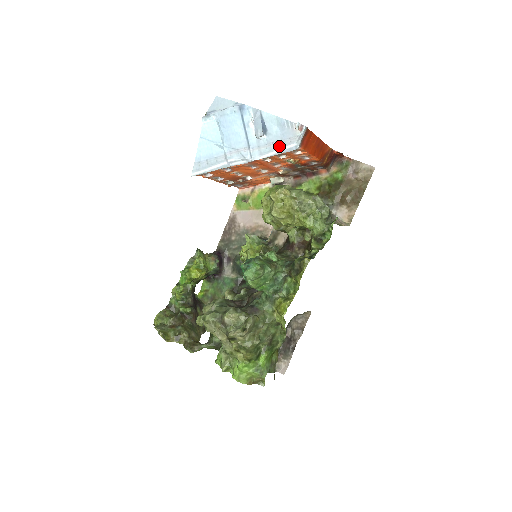
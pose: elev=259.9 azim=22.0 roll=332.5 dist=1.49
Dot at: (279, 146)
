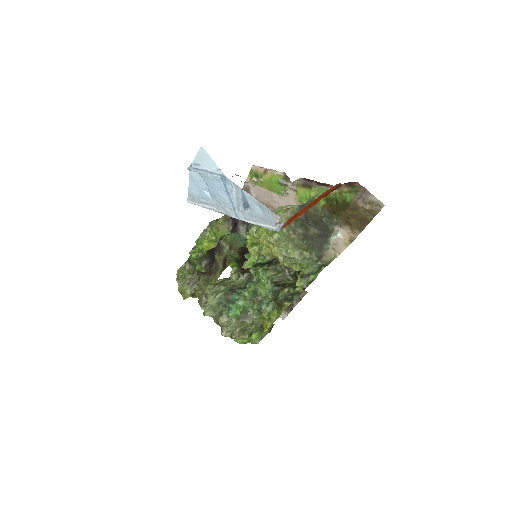
Dot at: (261, 222)
